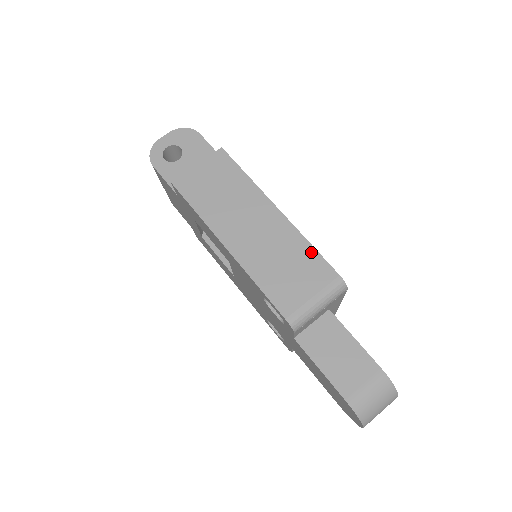
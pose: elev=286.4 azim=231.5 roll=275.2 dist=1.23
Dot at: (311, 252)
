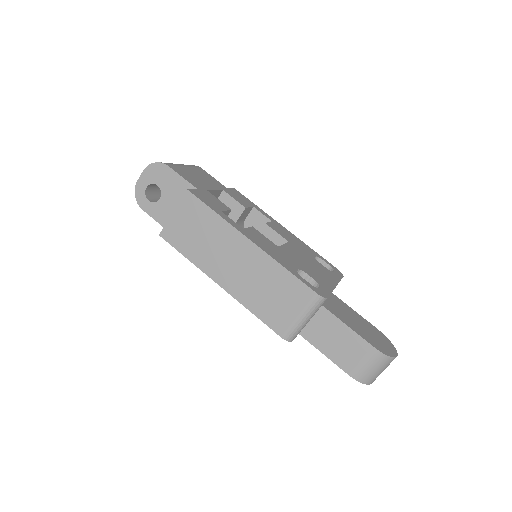
Dot at: (288, 276)
